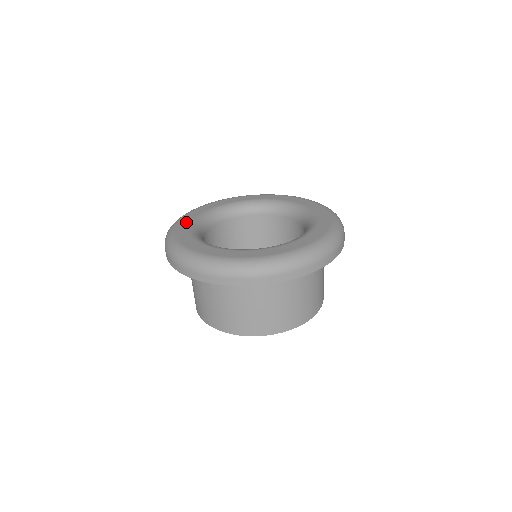
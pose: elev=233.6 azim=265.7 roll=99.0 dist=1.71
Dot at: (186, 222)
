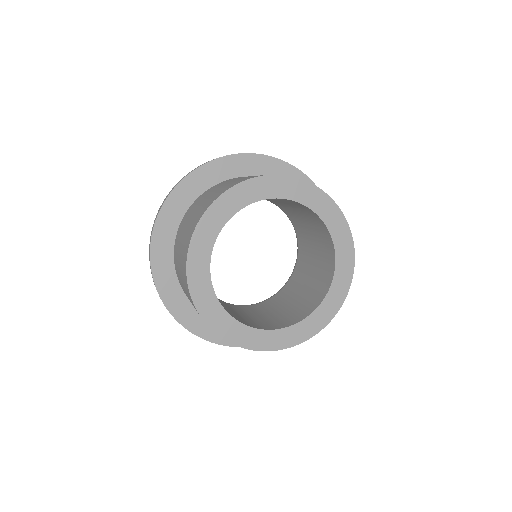
Dot at: occluded
